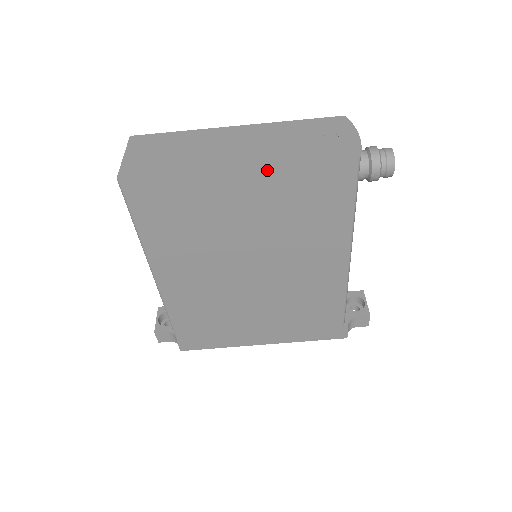
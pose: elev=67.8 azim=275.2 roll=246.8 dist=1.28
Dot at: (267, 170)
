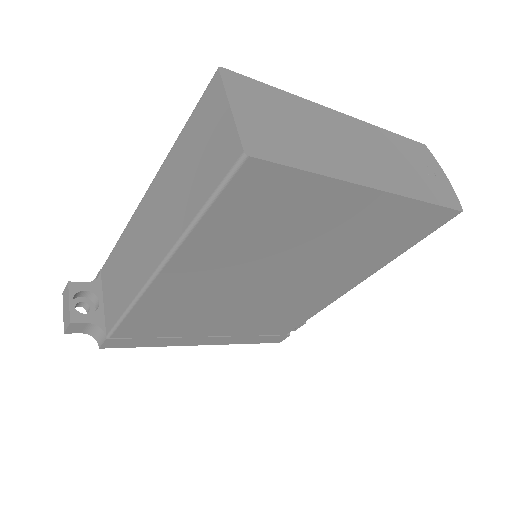
Dot at: (396, 199)
